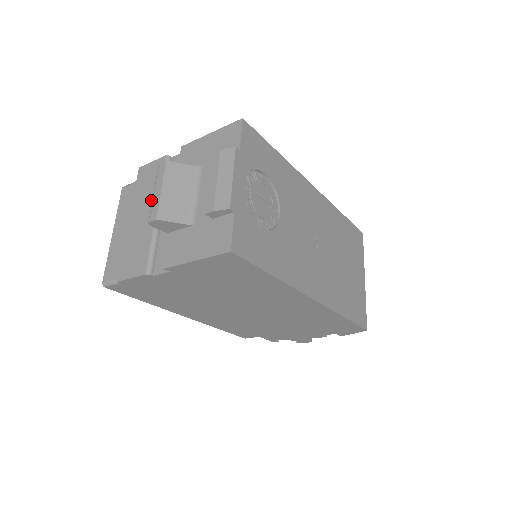
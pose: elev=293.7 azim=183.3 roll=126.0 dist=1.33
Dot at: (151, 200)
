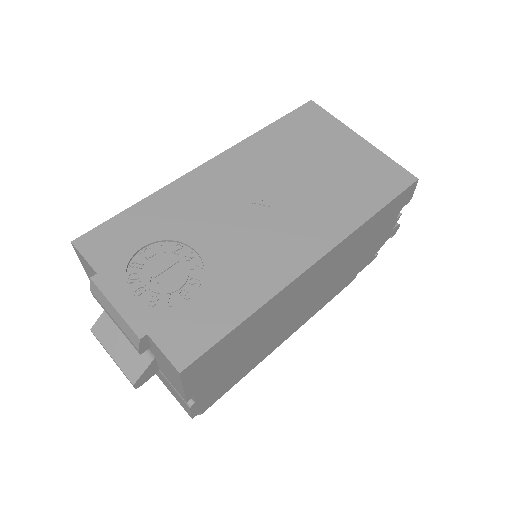
Dot at: occluded
